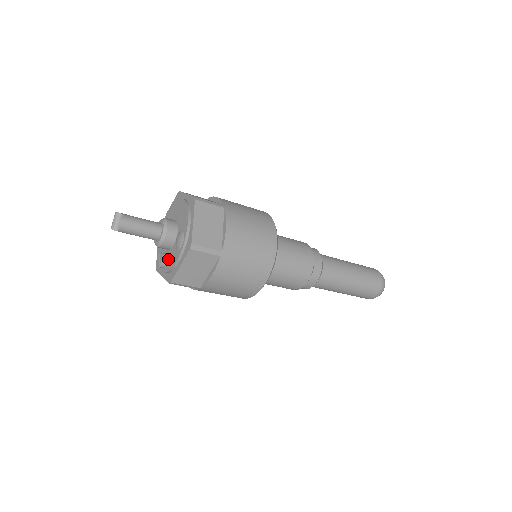
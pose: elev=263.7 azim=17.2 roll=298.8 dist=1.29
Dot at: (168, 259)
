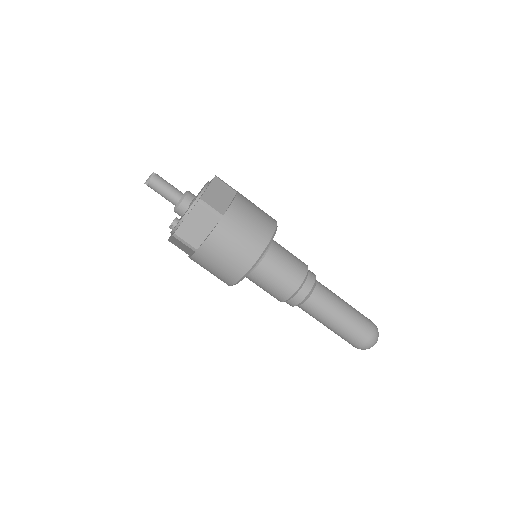
Dot at: (179, 220)
